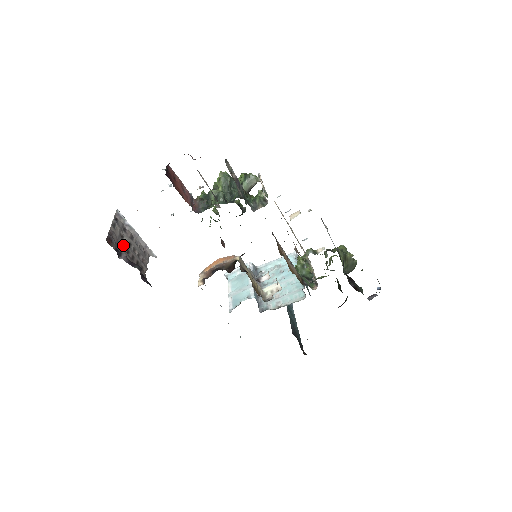
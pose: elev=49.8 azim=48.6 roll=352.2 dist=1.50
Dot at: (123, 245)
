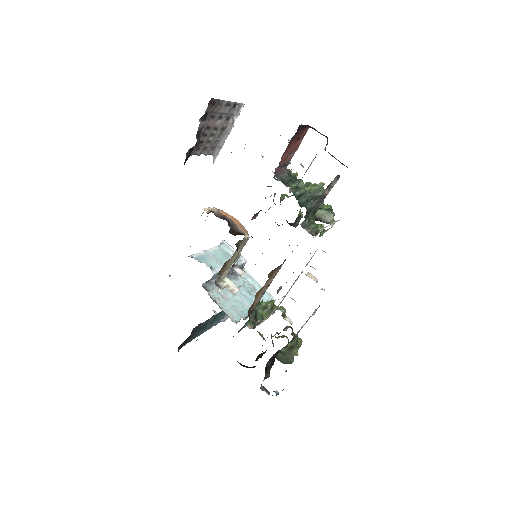
Dot at: (213, 120)
